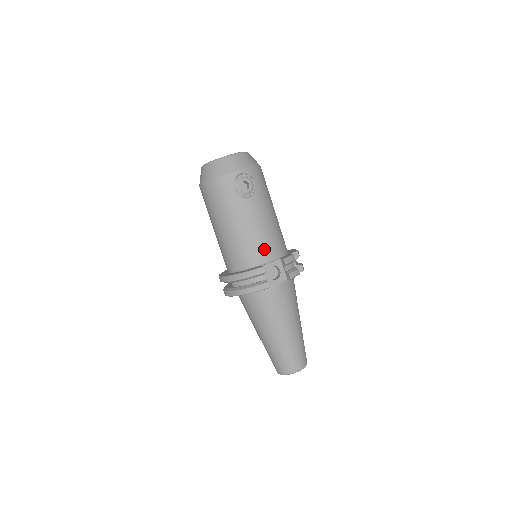
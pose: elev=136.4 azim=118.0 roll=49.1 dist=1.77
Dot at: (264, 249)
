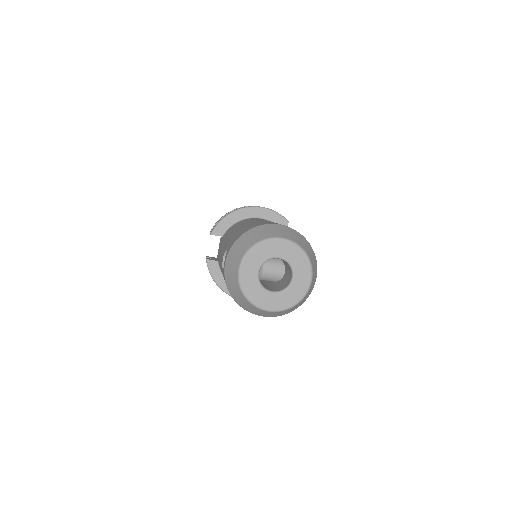
Dot at: occluded
